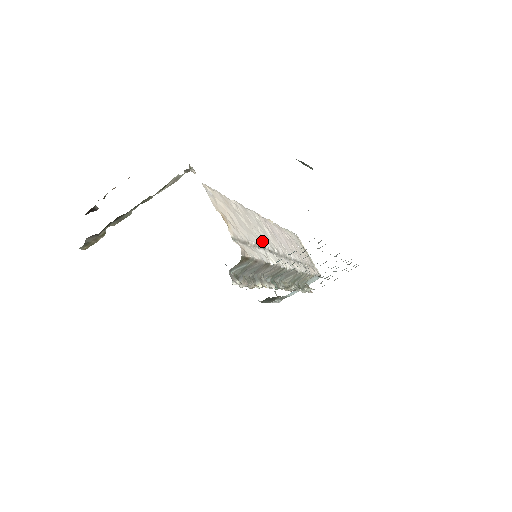
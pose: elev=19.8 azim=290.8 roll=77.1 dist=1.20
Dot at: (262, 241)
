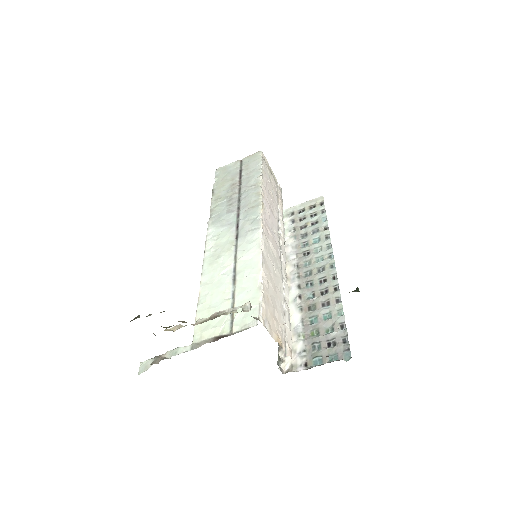
Dot at: (280, 287)
